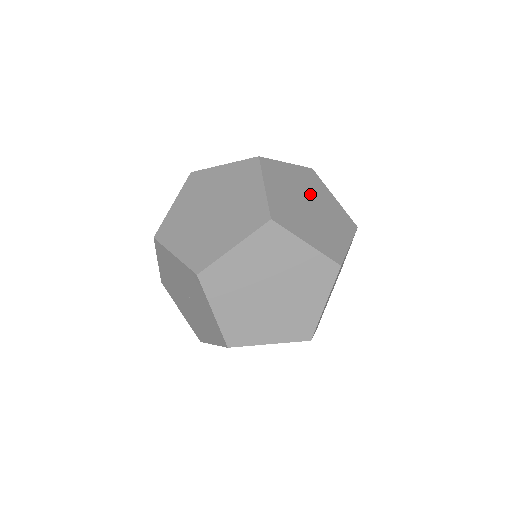
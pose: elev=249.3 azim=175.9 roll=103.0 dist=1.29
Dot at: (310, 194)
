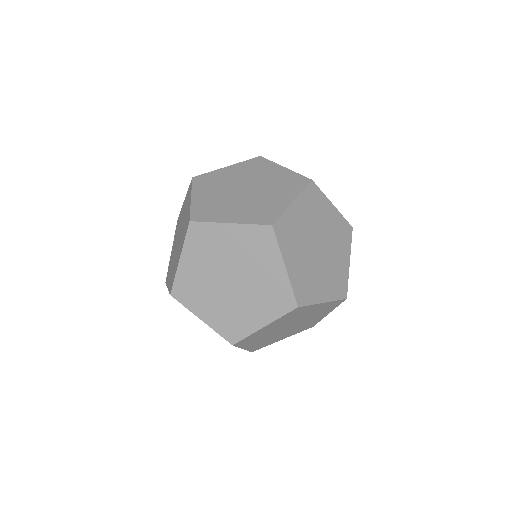
Dot at: (316, 228)
